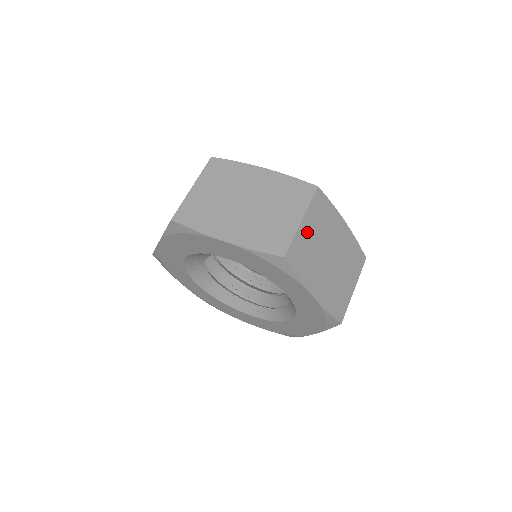
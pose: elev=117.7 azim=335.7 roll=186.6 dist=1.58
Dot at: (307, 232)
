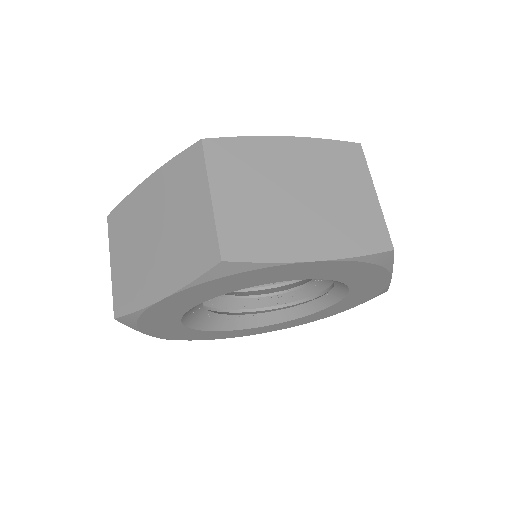
Dot at: occluded
